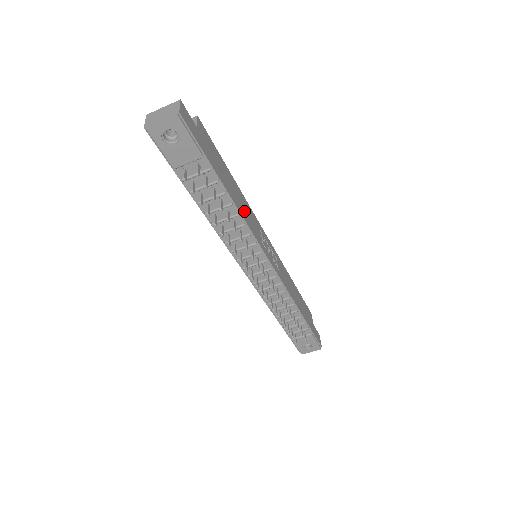
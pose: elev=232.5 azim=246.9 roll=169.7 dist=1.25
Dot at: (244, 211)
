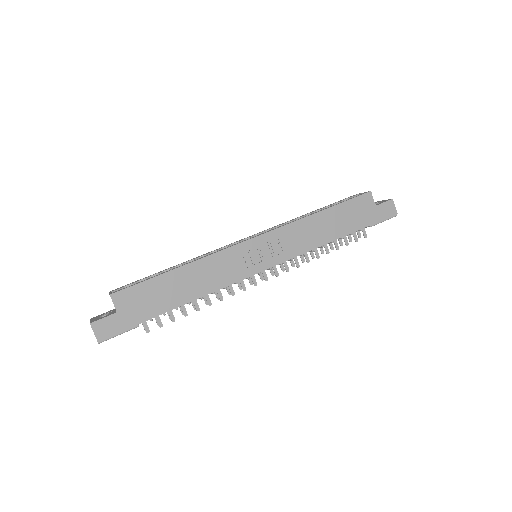
Dot at: (207, 281)
